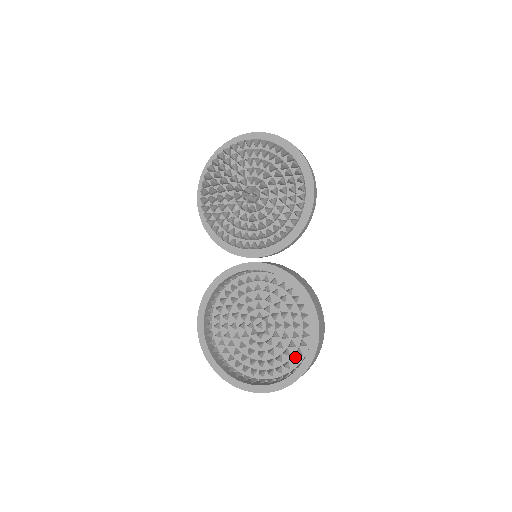
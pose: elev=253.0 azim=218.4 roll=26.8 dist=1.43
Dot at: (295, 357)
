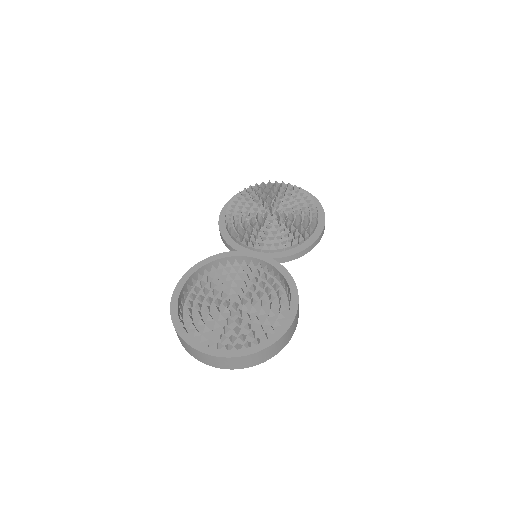
Dot at: (259, 341)
